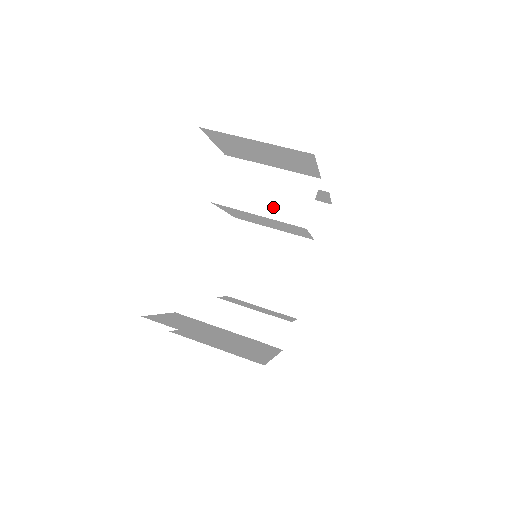
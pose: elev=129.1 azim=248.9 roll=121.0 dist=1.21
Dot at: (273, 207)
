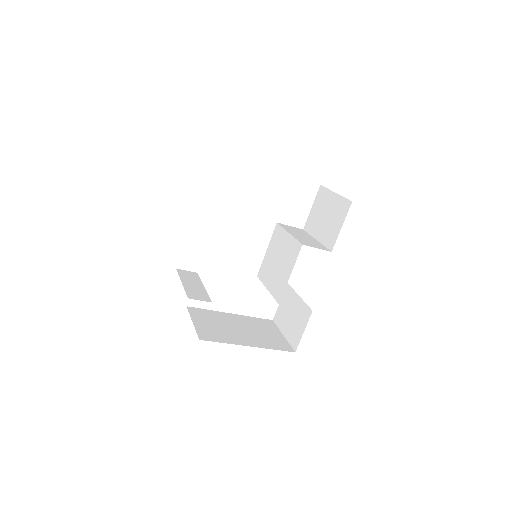
Dot at: (299, 237)
